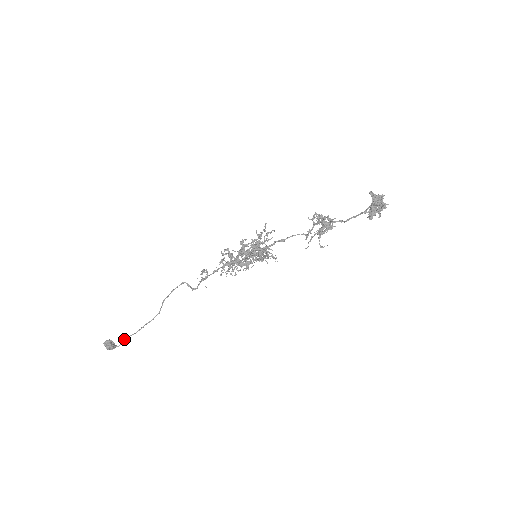
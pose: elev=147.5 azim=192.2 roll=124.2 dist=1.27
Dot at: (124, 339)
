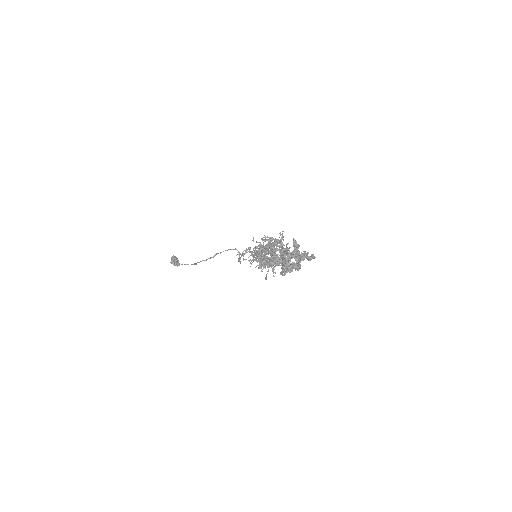
Dot at: occluded
